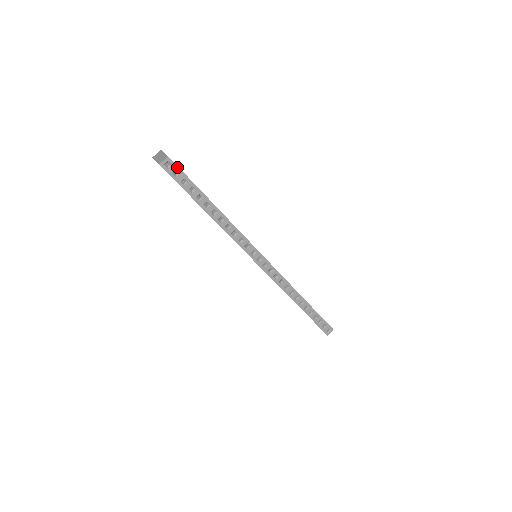
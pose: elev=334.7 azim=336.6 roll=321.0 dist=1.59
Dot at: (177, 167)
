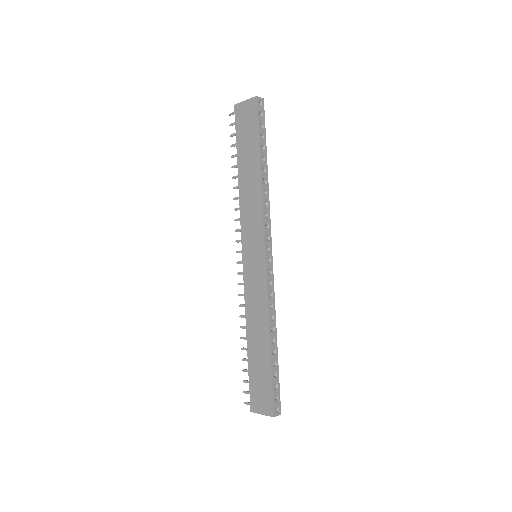
Dot at: (264, 112)
